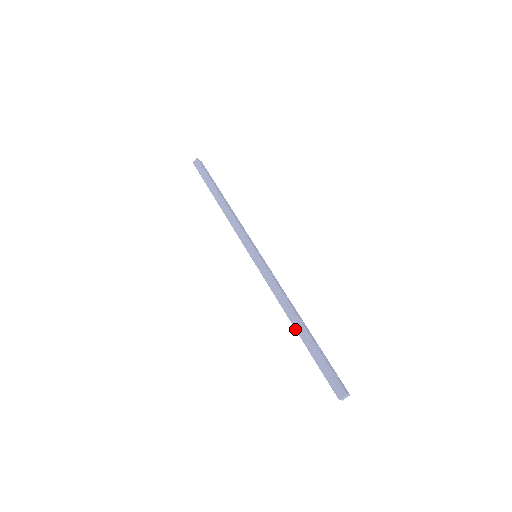
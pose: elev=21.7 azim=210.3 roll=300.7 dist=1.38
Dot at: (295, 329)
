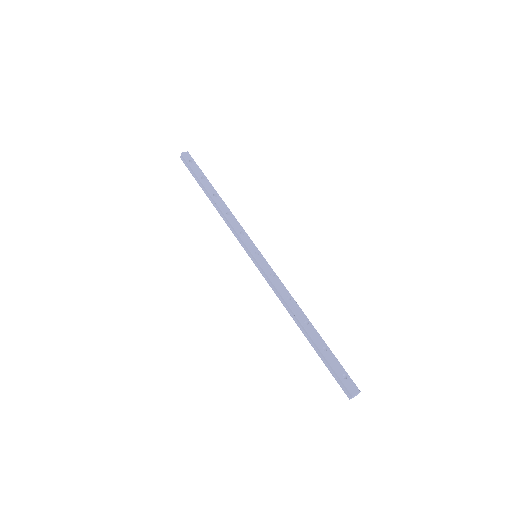
Dot at: (302, 332)
